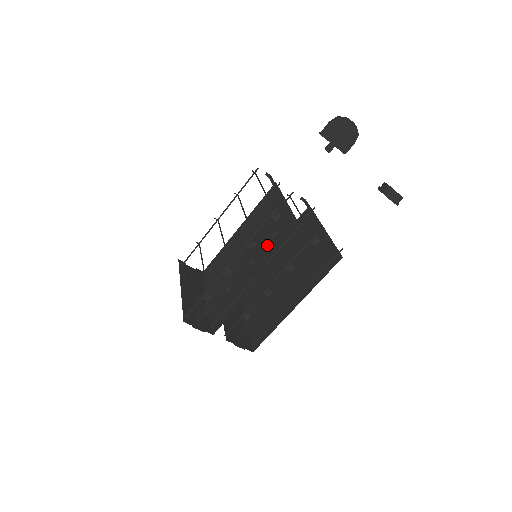
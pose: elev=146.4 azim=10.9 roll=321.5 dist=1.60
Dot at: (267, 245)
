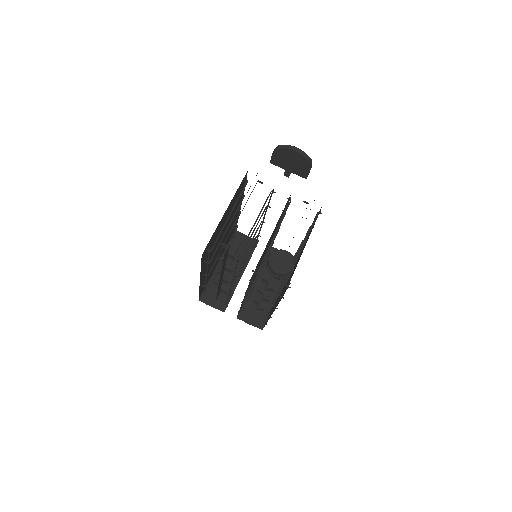
Dot at: occluded
